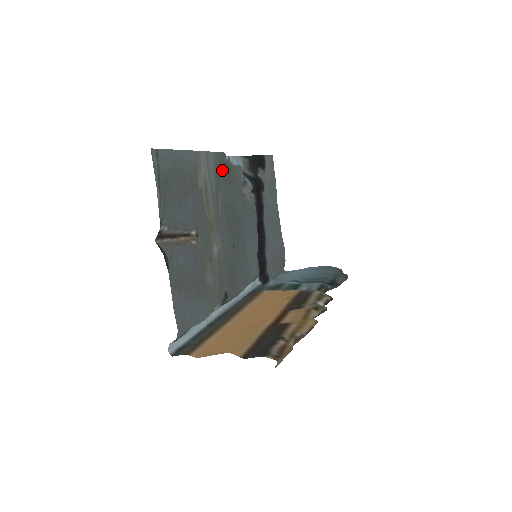
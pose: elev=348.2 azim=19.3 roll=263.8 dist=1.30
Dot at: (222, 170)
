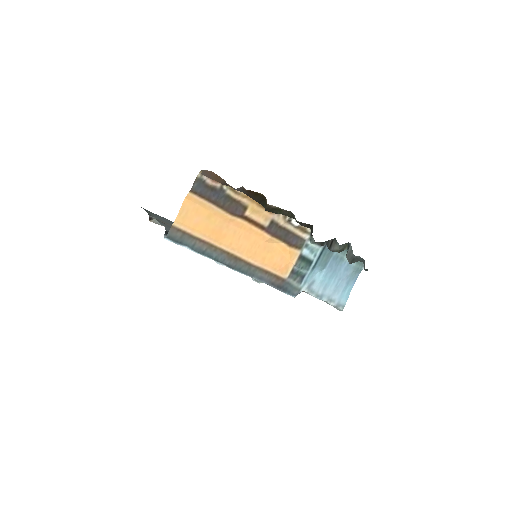
Dot at: occluded
